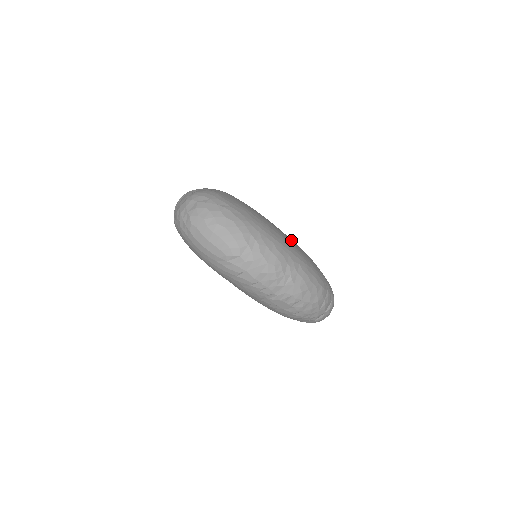
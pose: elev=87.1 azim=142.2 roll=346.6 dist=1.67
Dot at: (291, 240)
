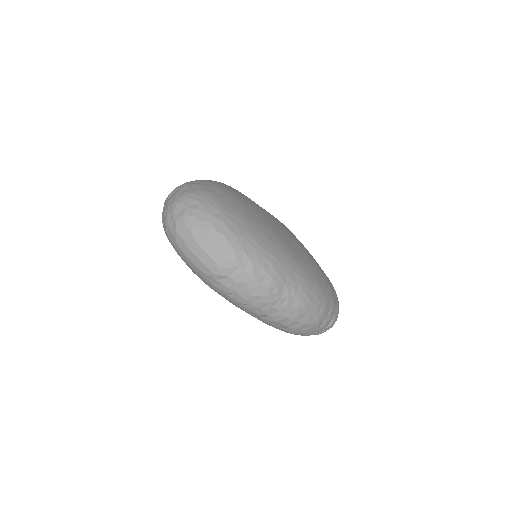
Dot at: (295, 246)
